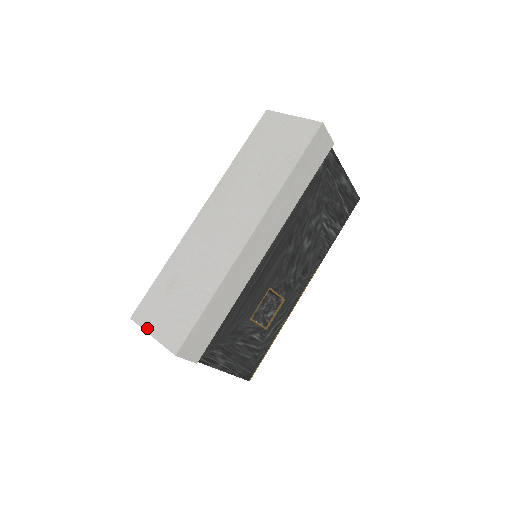
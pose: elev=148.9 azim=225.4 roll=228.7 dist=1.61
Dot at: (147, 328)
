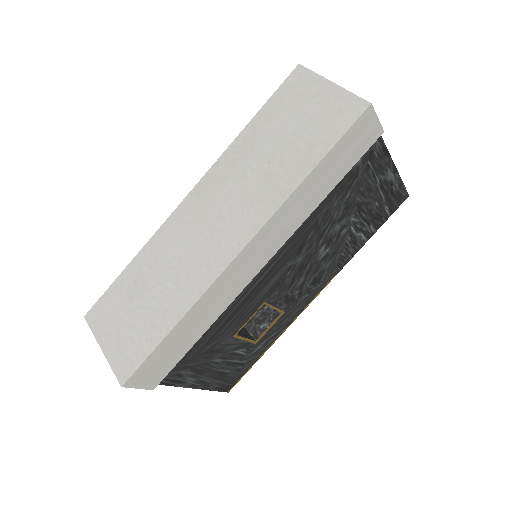
Dot at: (99, 337)
